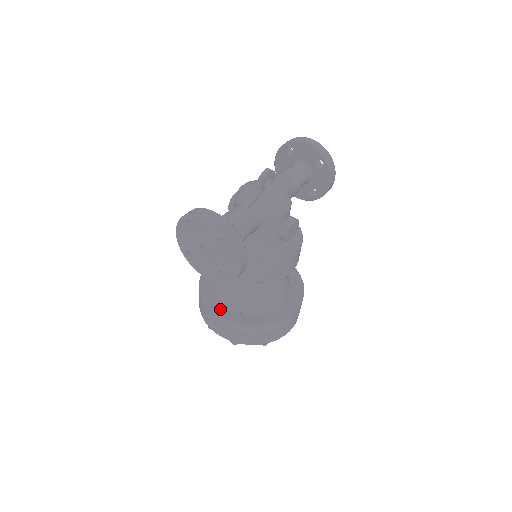
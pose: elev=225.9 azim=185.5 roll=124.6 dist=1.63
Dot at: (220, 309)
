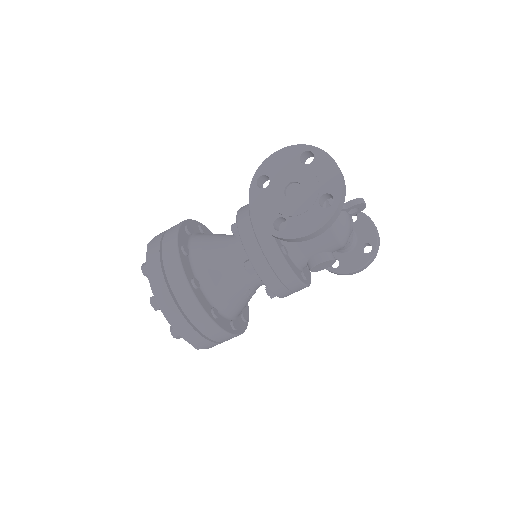
Dot at: (185, 260)
